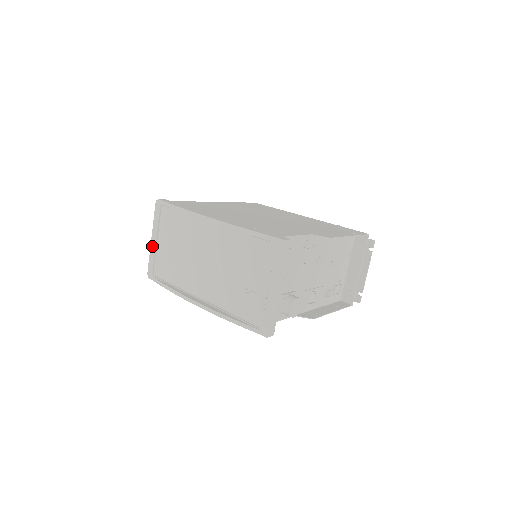
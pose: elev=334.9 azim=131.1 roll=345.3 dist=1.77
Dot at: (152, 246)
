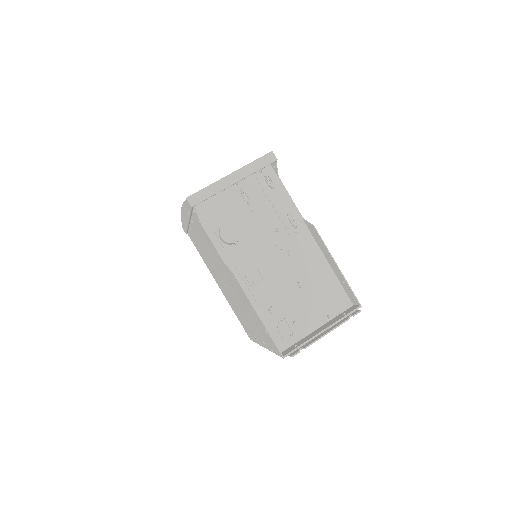
Dot at: occluded
